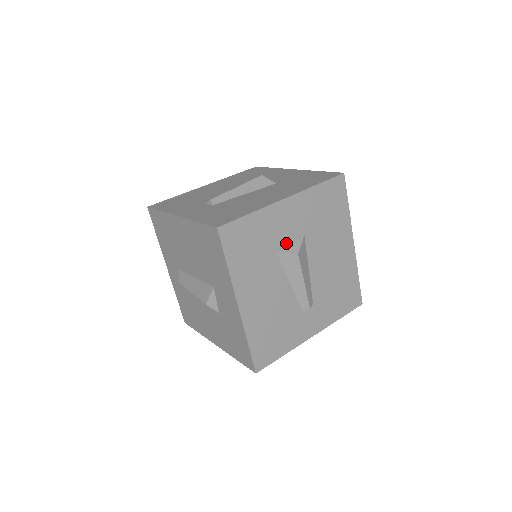
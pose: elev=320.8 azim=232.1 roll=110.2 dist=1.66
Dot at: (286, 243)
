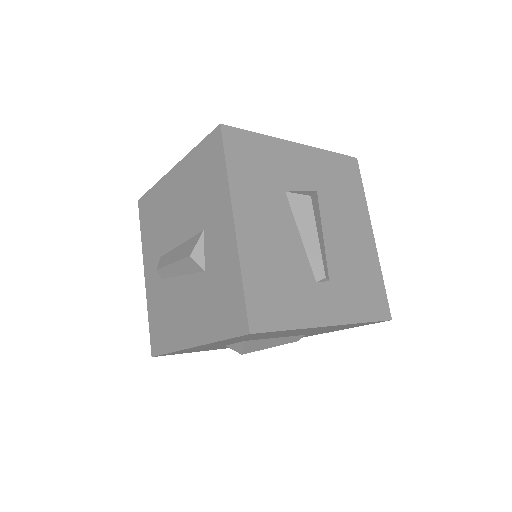
Dot at: (296, 188)
